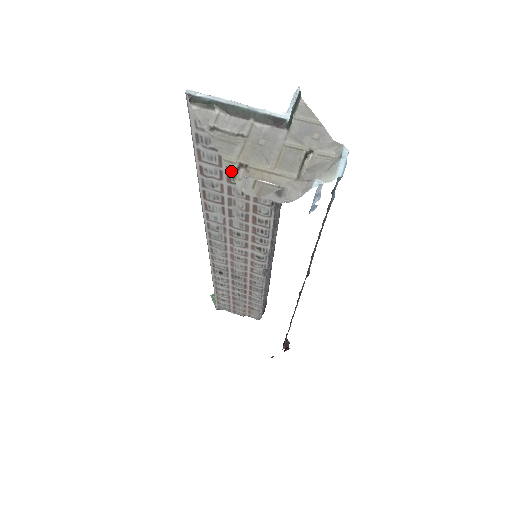
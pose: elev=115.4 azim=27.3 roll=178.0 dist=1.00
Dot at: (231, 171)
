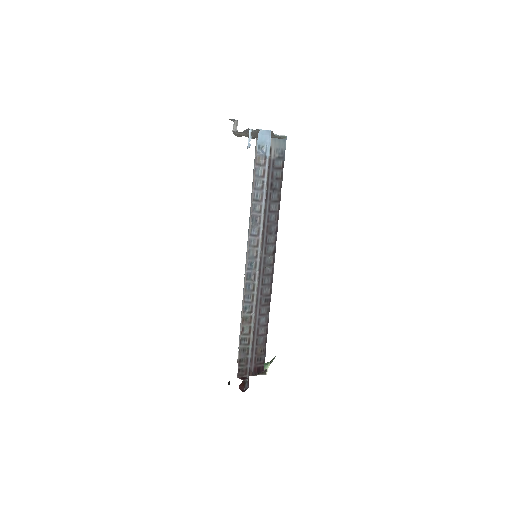
Dot at: occluded
